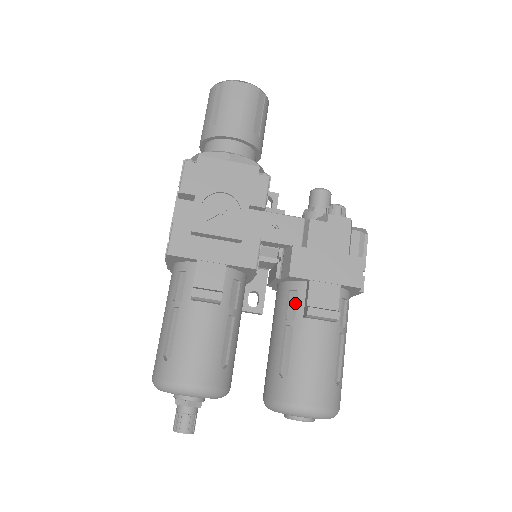
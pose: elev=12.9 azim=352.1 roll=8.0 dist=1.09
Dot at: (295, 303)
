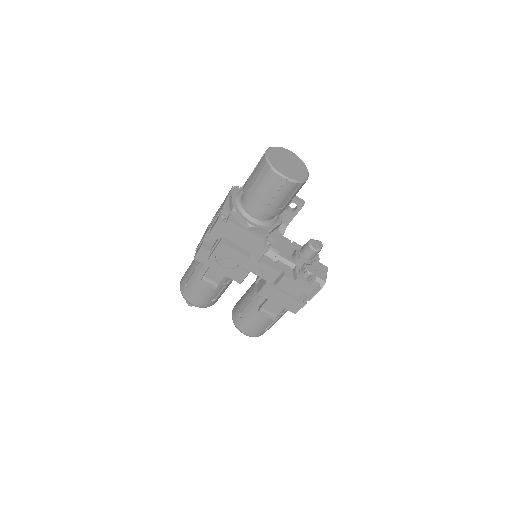
Dot at: (260, 296)
